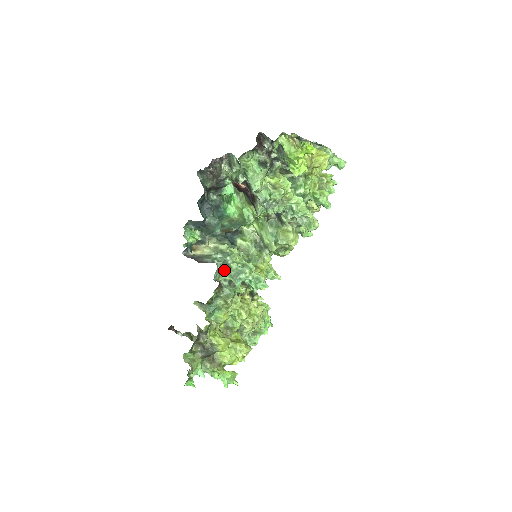
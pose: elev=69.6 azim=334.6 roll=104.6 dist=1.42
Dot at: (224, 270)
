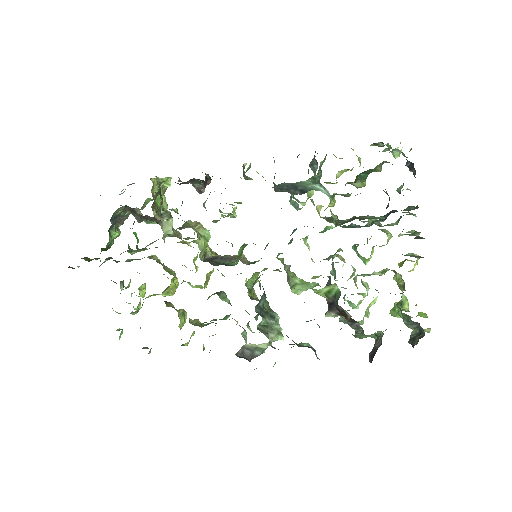
Dot at: occluded
